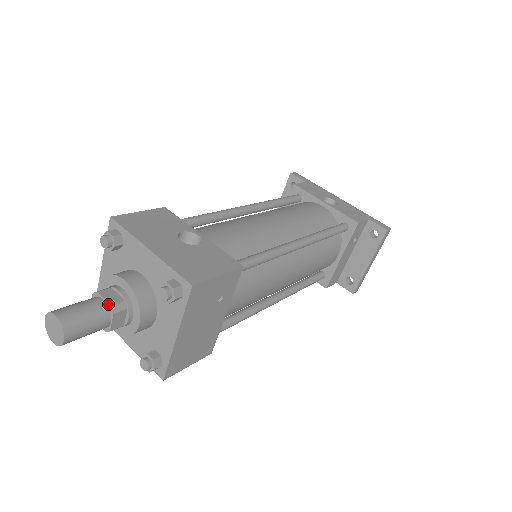
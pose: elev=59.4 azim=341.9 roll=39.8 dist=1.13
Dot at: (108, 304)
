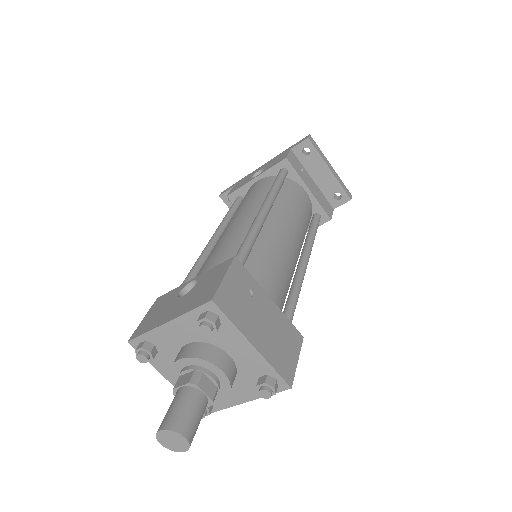
Dot at: (187, 385)
